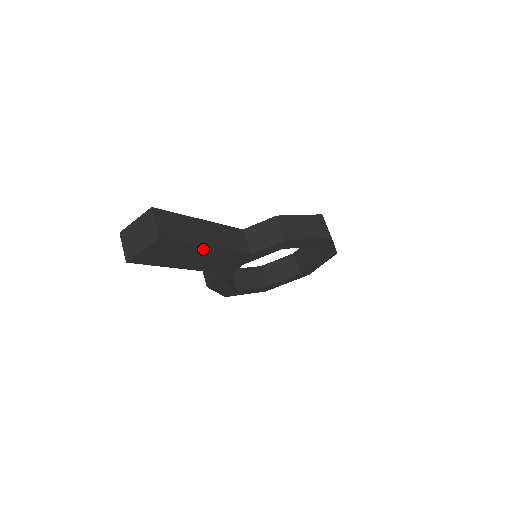
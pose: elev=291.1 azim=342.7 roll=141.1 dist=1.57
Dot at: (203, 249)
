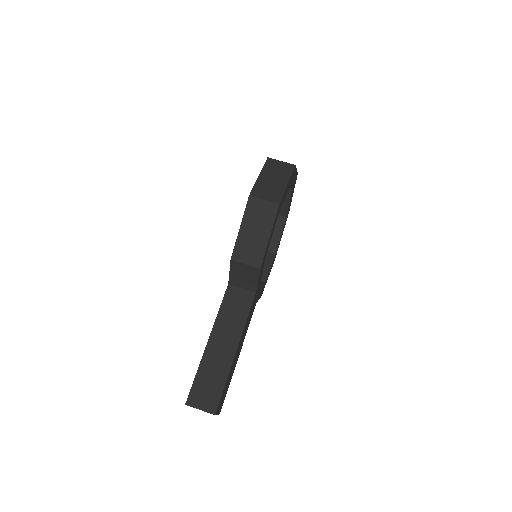
Dot at: (235, 356)
